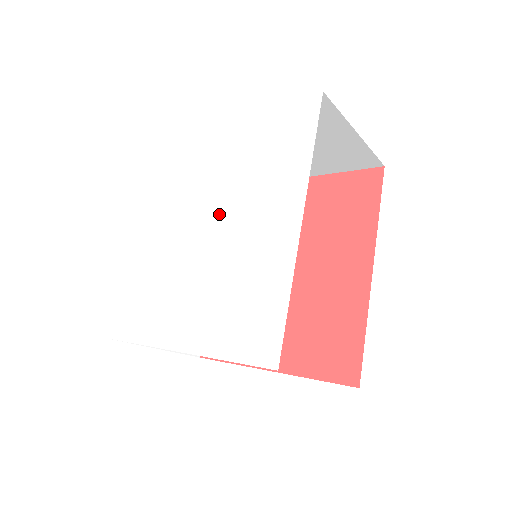
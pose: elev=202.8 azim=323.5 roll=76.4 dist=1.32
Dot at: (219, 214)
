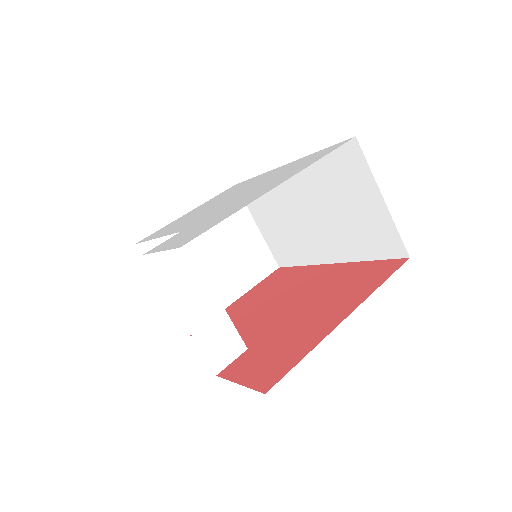
Dot at: (222, 201)
